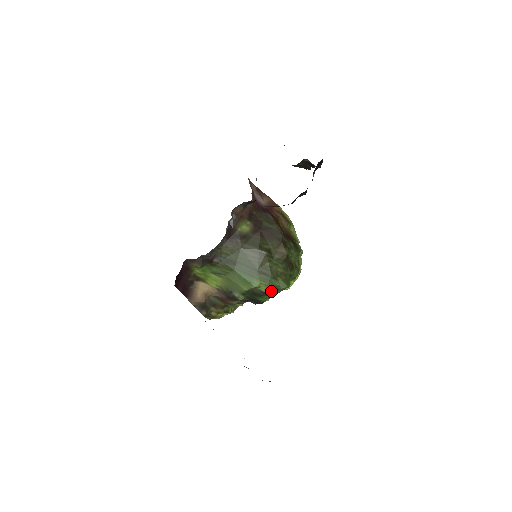
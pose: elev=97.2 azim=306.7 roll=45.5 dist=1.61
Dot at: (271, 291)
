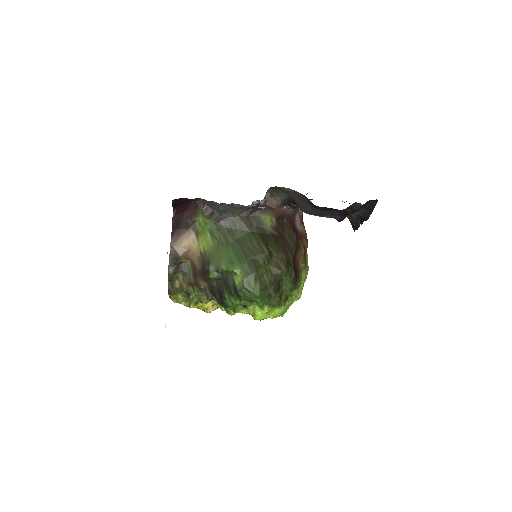
Dot at: (243, 287)
